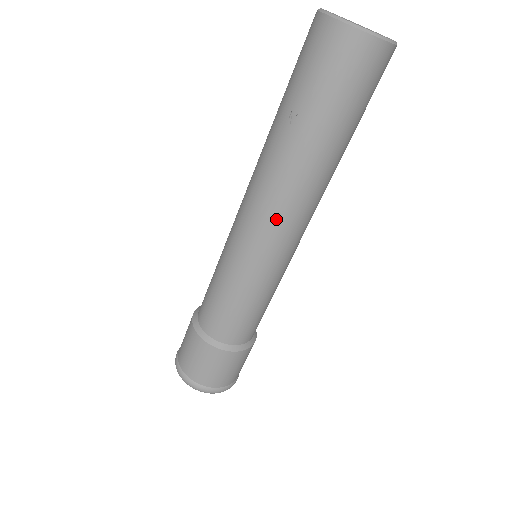
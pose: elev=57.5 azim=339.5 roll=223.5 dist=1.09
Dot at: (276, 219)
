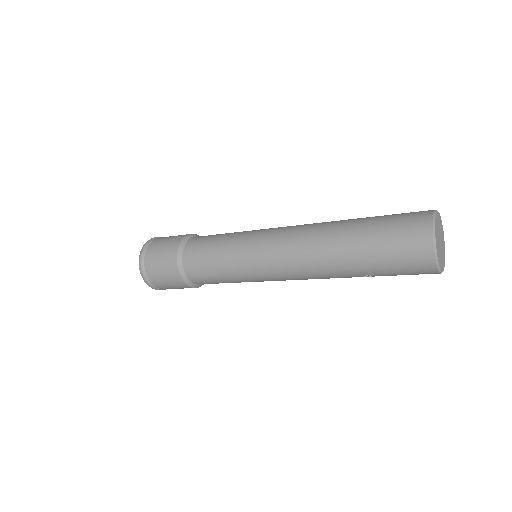
Dot at: occluded
